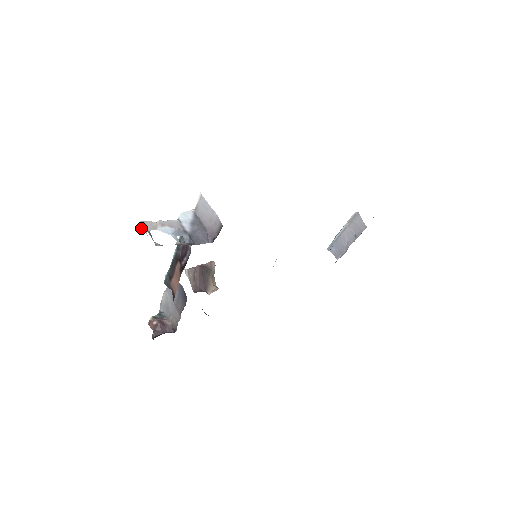
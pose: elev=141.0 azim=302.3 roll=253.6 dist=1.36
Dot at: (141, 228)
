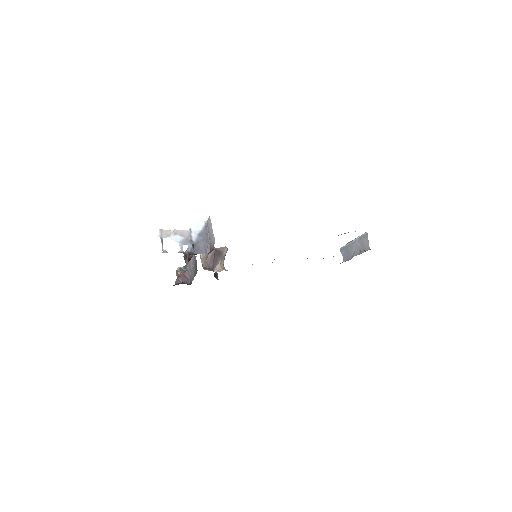
Dot at: occluded
